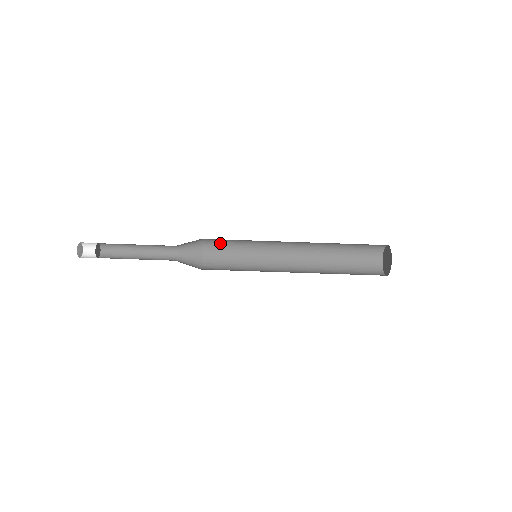
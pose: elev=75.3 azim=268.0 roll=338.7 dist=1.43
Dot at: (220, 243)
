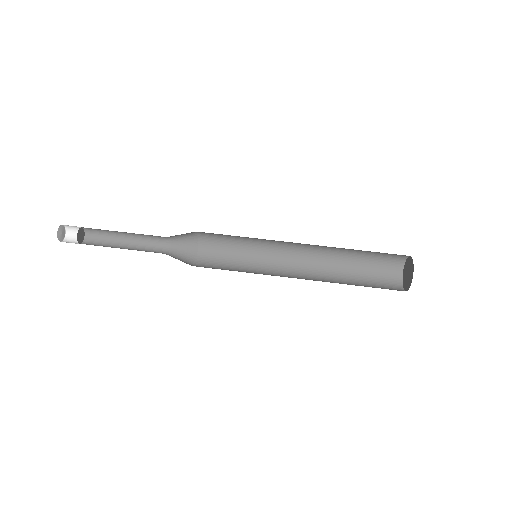
Dot at: (214, 264)
